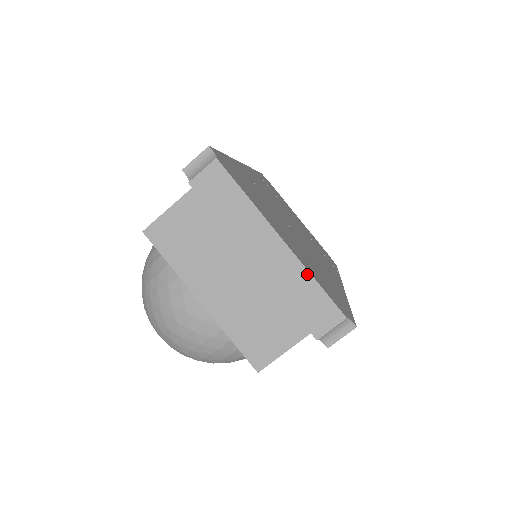
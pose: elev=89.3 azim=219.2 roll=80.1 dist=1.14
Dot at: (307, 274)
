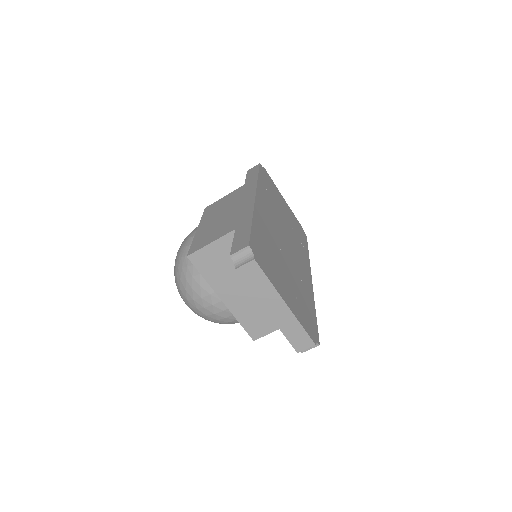
Dot at: (298, 323)
